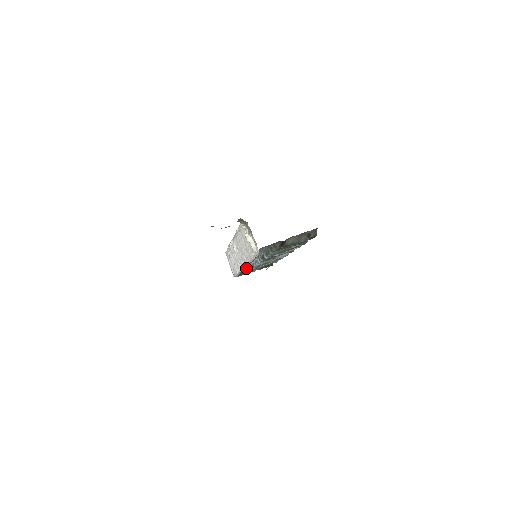
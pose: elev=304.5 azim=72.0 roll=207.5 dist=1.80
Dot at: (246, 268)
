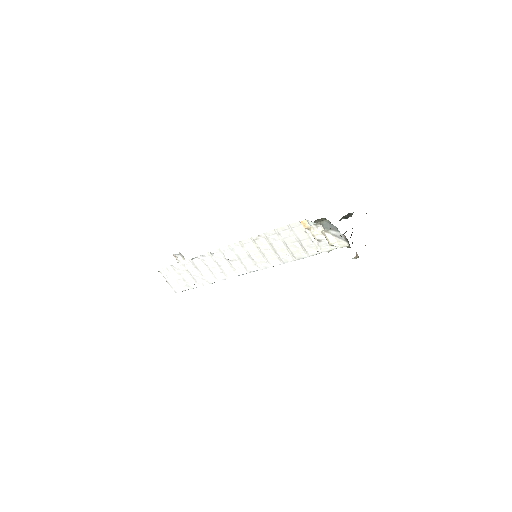
Dot at: occluded
